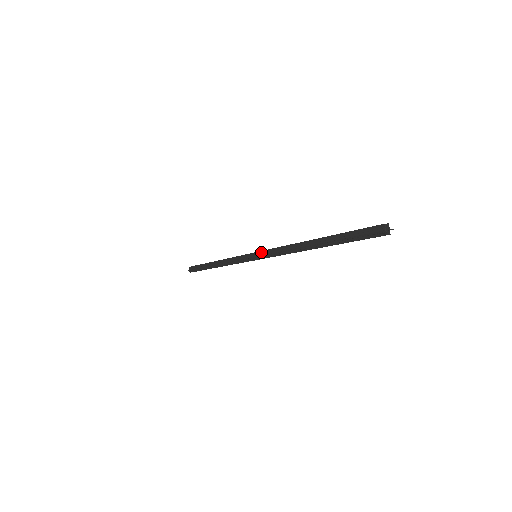
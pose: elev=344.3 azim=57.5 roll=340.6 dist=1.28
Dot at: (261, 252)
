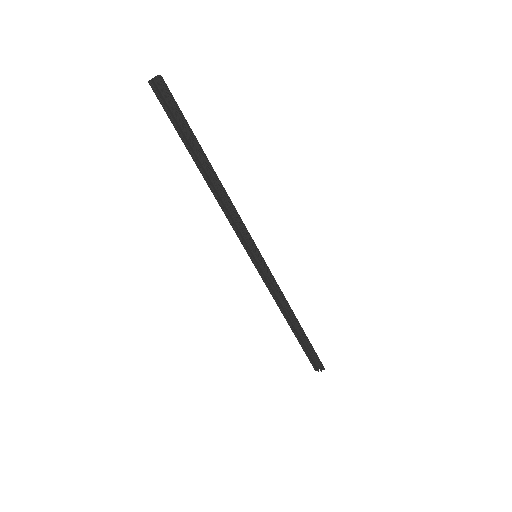
Dot at: occluded
